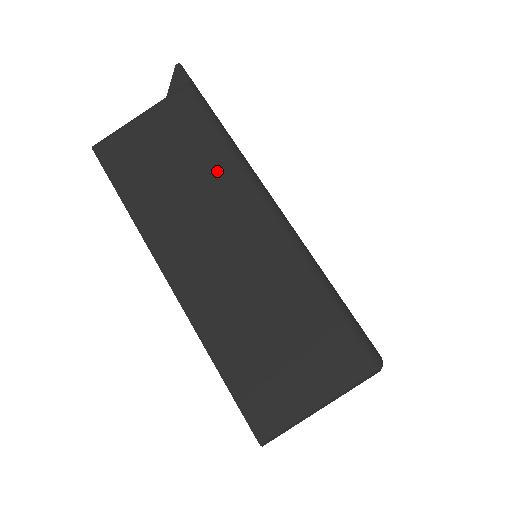
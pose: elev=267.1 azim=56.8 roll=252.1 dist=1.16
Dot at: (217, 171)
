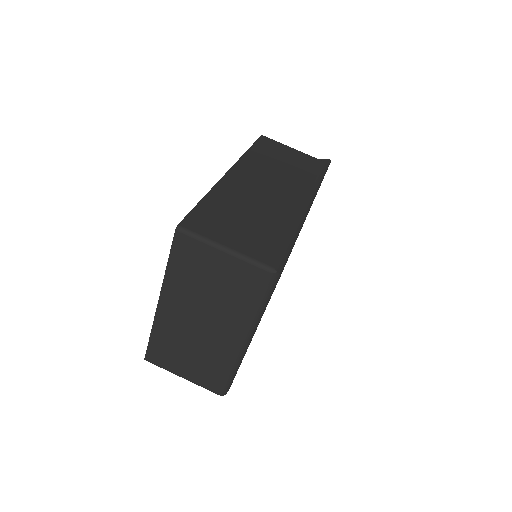
Dot at: (301, 180)
